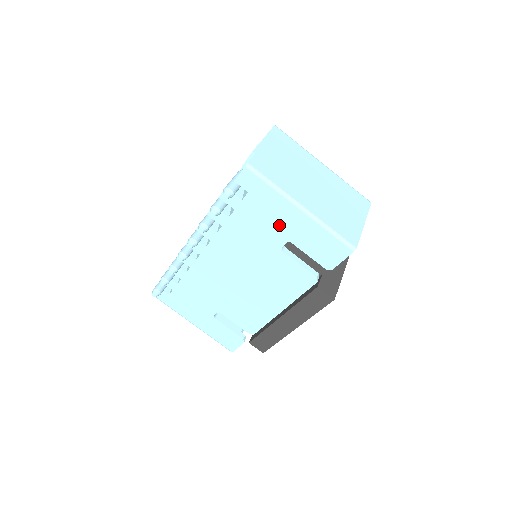
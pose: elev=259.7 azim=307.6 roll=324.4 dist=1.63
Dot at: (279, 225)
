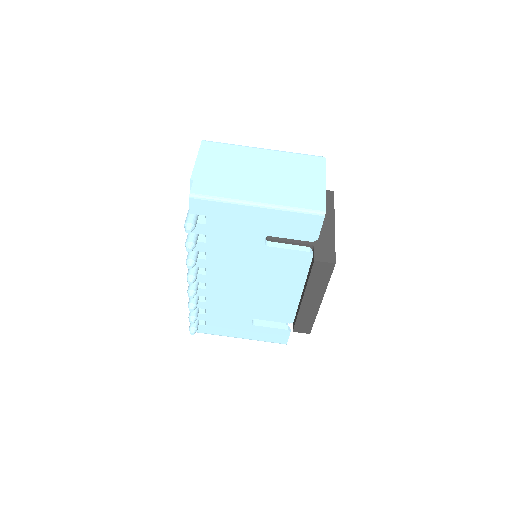
Dot at: (249, 228)
